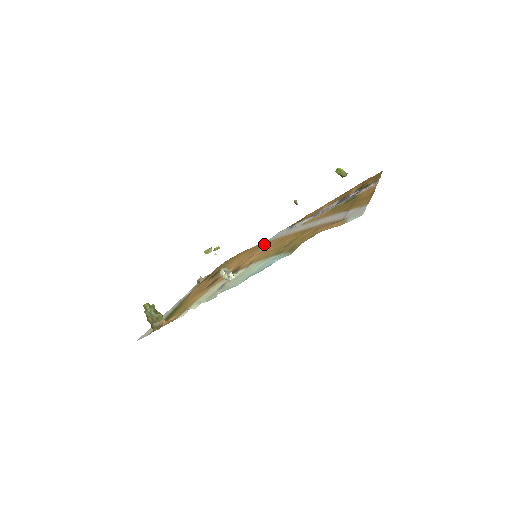
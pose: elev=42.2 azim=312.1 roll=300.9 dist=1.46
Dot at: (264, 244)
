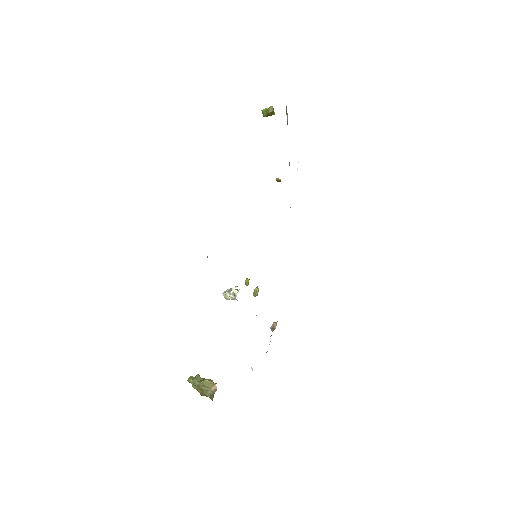
Dot at: occluded
